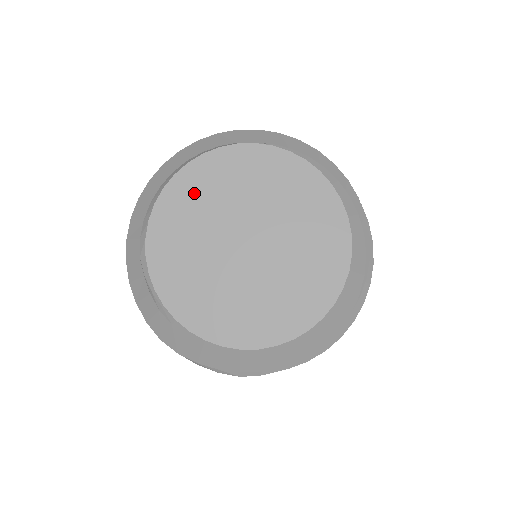
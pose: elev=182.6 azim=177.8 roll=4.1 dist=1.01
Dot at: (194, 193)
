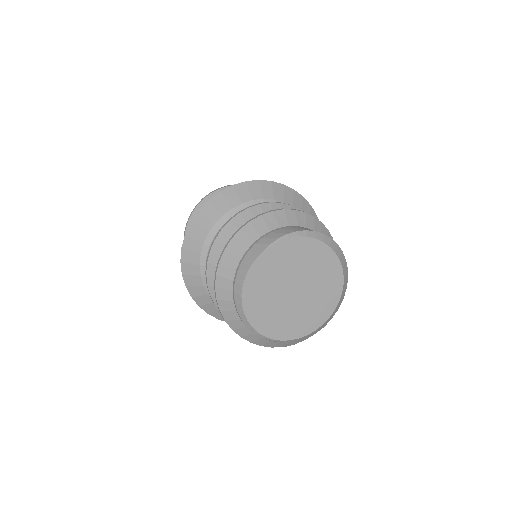
Dot at: (256, 294)
